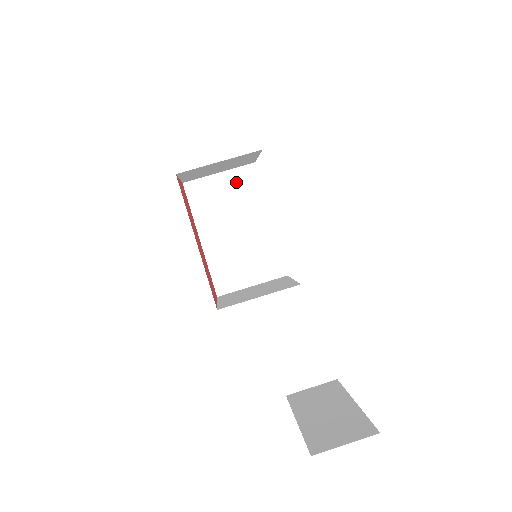
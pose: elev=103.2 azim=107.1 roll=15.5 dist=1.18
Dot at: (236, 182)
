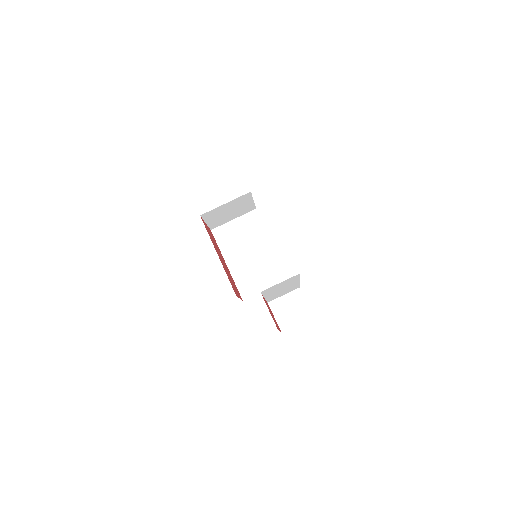
Dot at: (245, 223)
